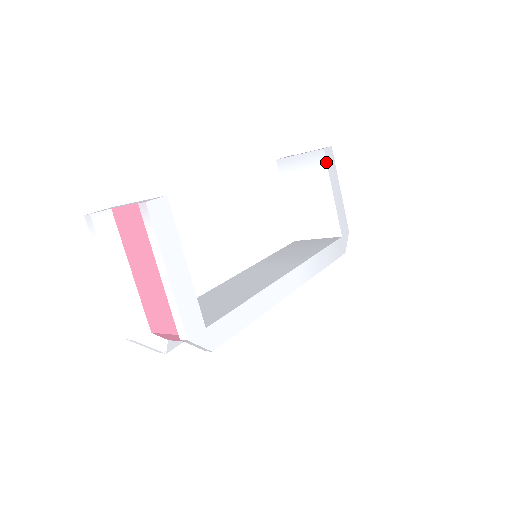
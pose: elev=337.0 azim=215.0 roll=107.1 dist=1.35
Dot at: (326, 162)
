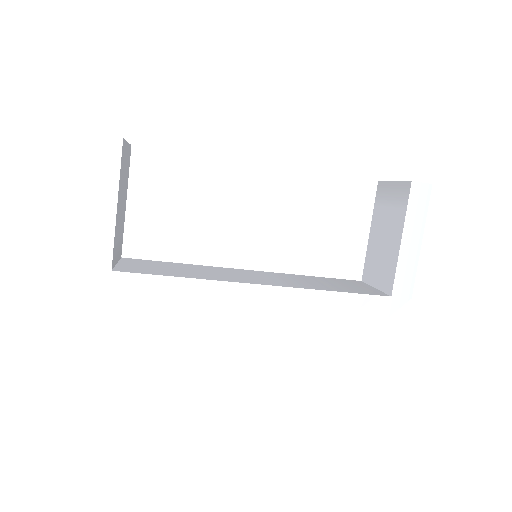
Dot at: (408, 198)
